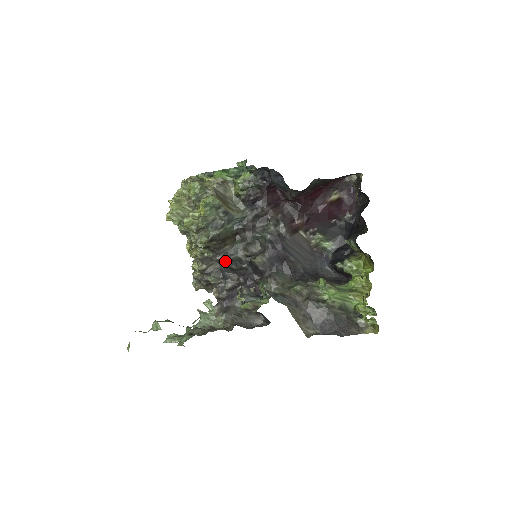
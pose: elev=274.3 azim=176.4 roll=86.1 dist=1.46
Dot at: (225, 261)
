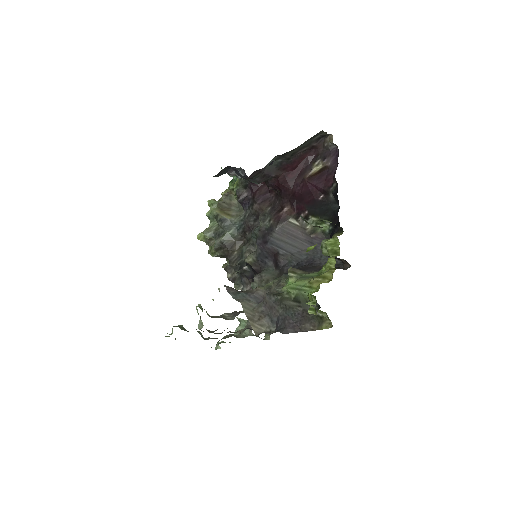
Dot at: occluded
